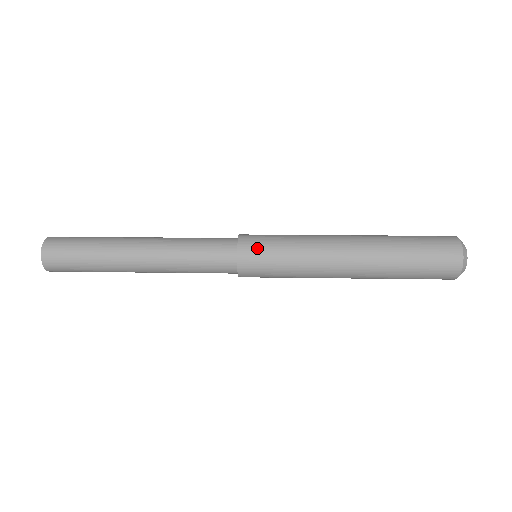
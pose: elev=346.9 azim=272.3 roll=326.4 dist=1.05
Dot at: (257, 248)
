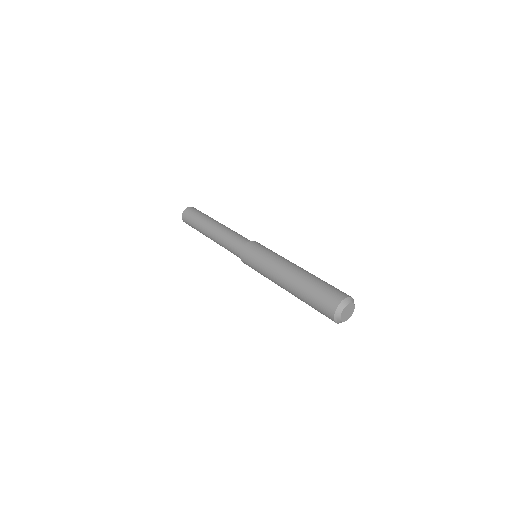
Dot at: (250, 251)
